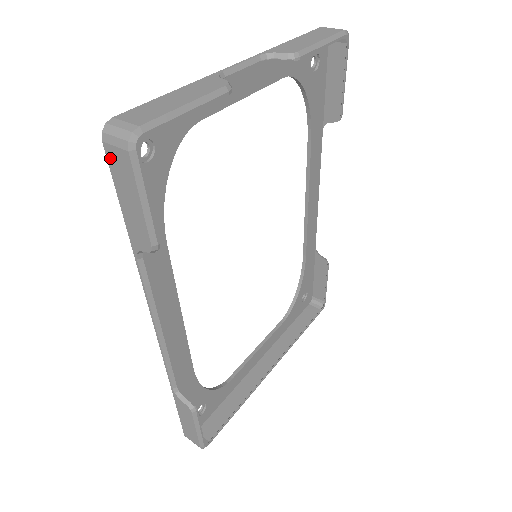
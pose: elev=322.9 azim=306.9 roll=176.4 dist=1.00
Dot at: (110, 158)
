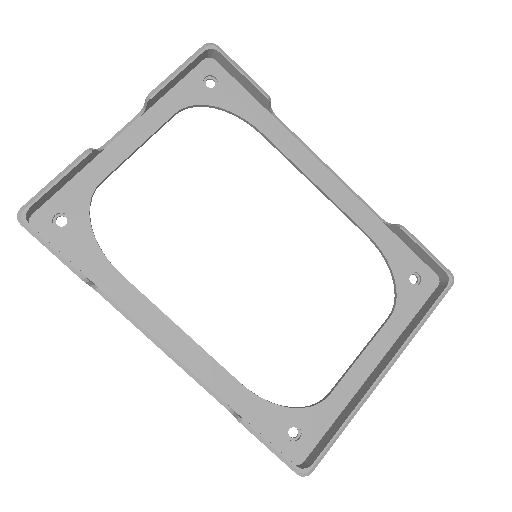
Dot at: occluded
